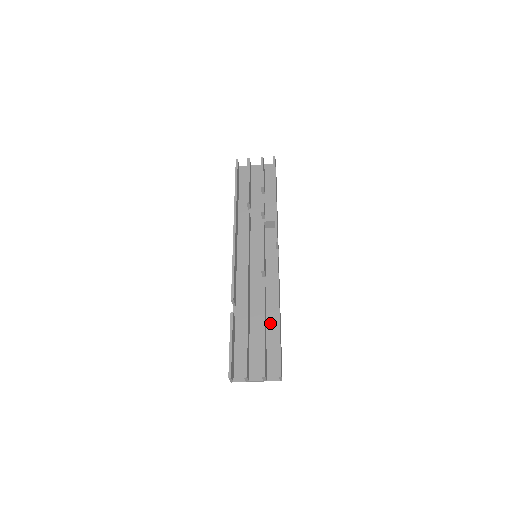
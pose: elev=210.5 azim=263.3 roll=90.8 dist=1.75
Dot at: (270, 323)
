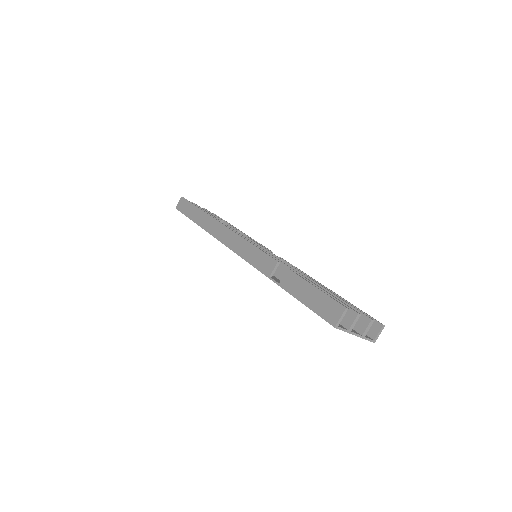
Dot at: occluded
